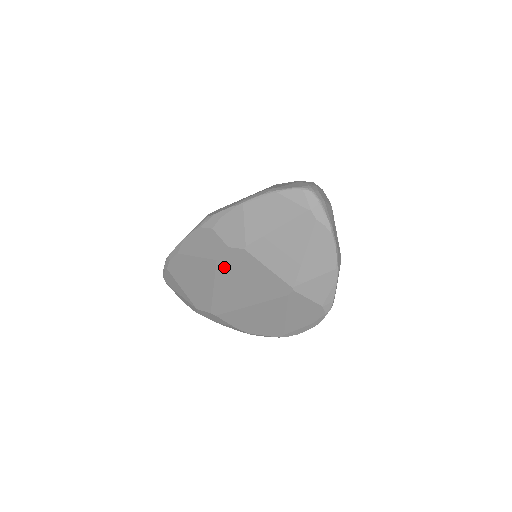
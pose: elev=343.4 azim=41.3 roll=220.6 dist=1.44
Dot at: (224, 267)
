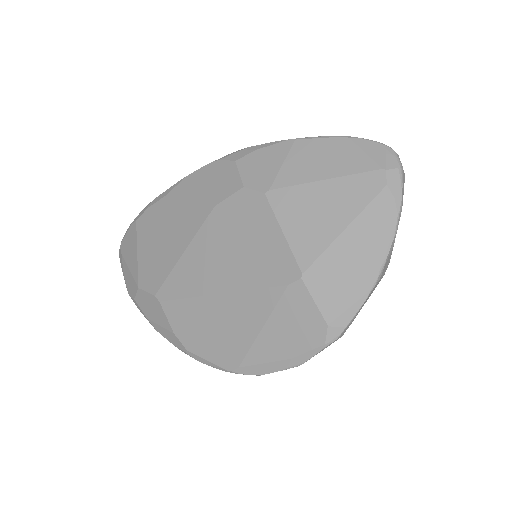
Dot at: (219, 219)
